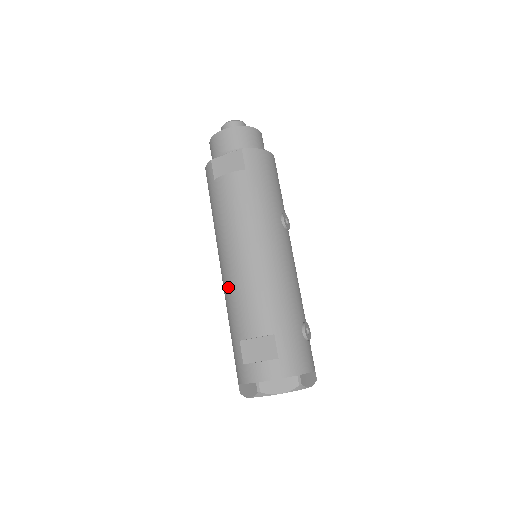
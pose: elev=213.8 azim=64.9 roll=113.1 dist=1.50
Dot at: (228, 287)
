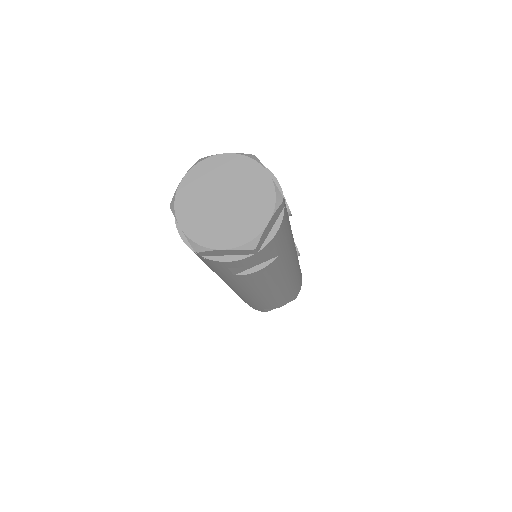
Dot at: occluded
